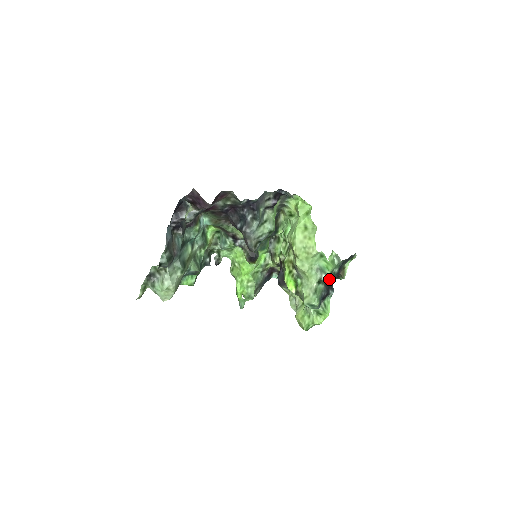
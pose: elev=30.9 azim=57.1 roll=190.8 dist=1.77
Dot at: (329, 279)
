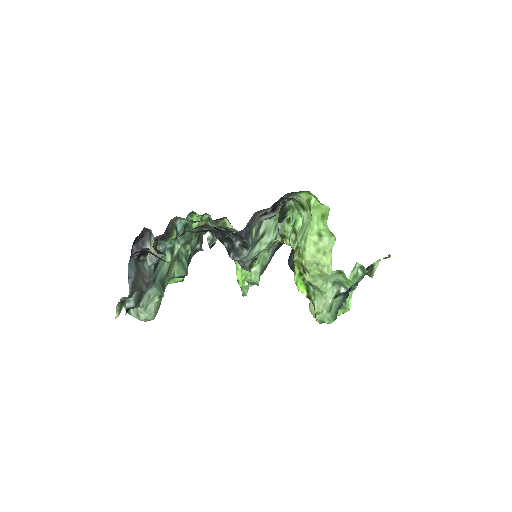
Dot at: occluded
